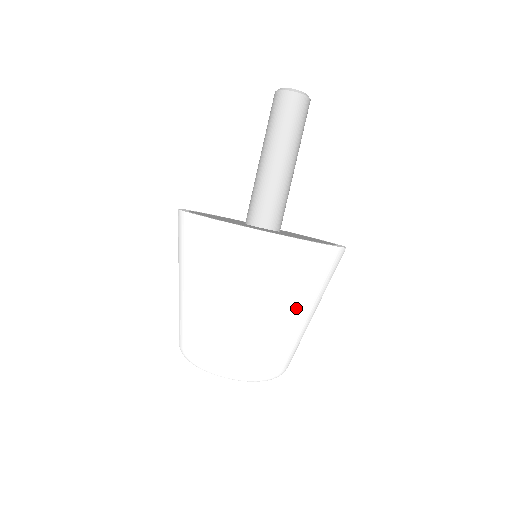
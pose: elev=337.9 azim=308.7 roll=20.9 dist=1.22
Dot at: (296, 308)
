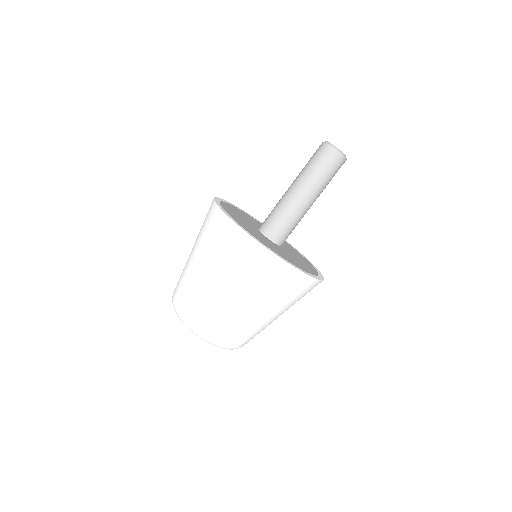
Dot at: (269, 310)
